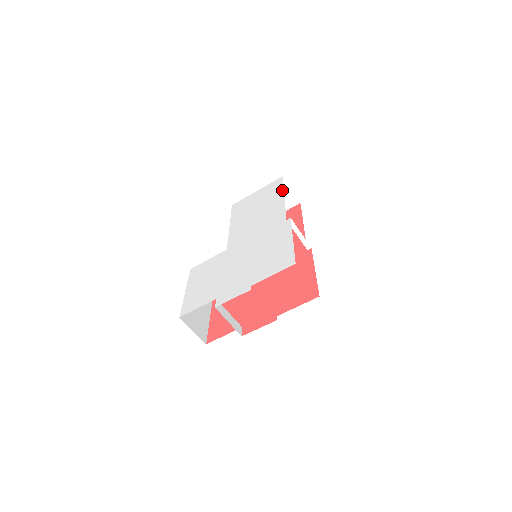
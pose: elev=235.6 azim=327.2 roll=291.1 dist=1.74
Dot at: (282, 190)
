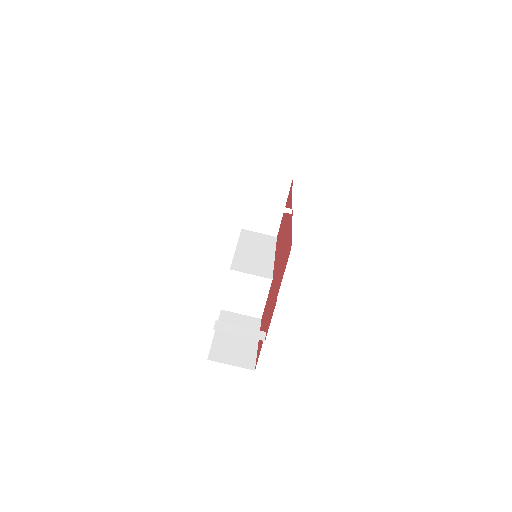
Dot at: occluded
